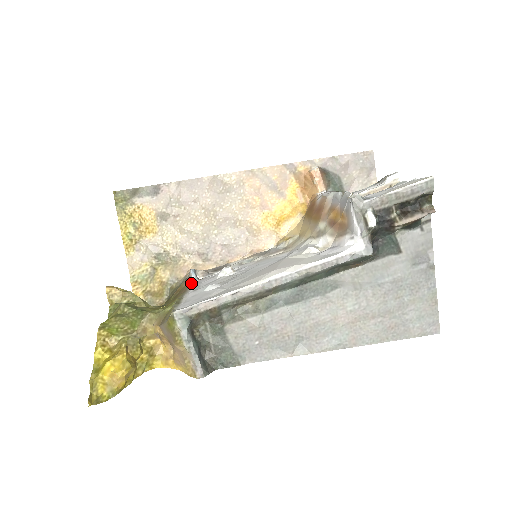
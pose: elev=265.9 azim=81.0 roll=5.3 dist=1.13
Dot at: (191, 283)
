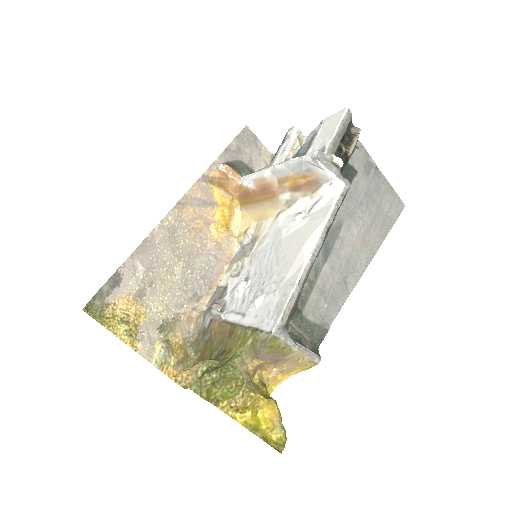
Dot at: (221, 319)
